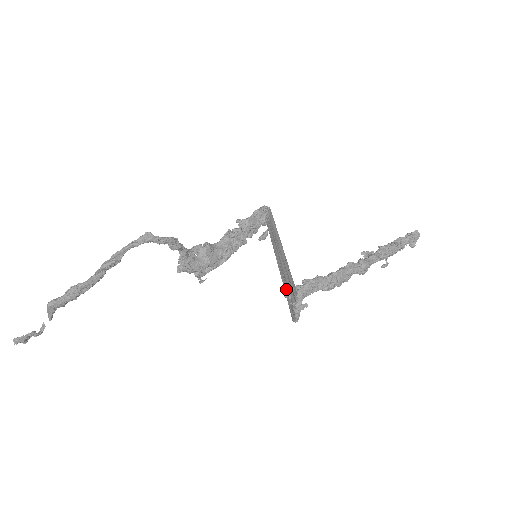
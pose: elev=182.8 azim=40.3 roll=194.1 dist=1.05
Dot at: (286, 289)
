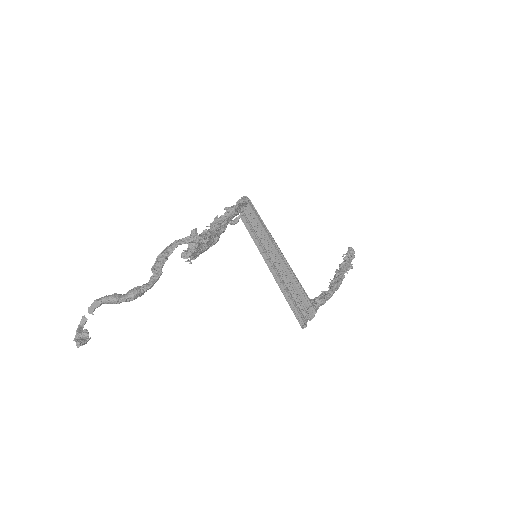
Dot at: (297, 300)
